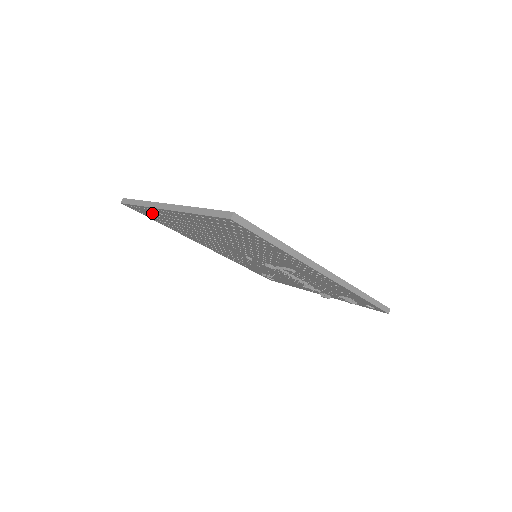
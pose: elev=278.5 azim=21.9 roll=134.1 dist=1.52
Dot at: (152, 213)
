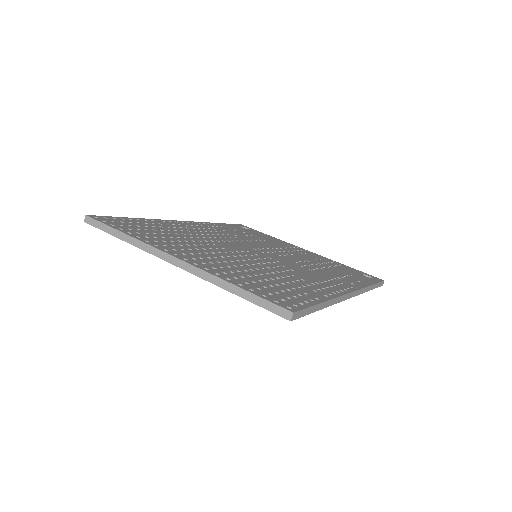
Dot at: occluded
